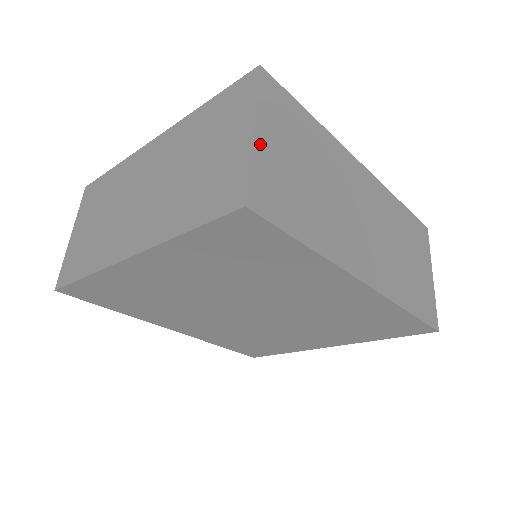
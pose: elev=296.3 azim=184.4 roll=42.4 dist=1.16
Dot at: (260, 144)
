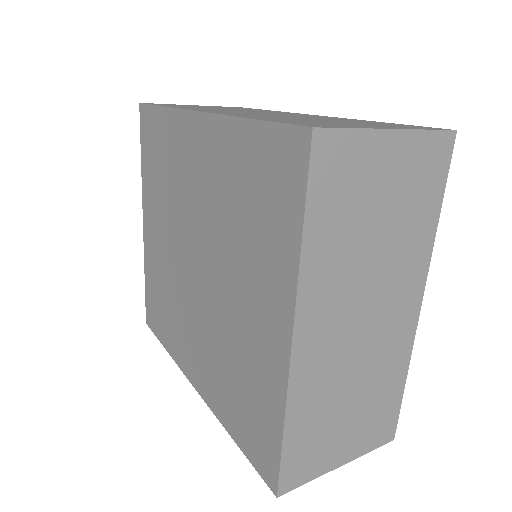
Dot at: (190, 105)
